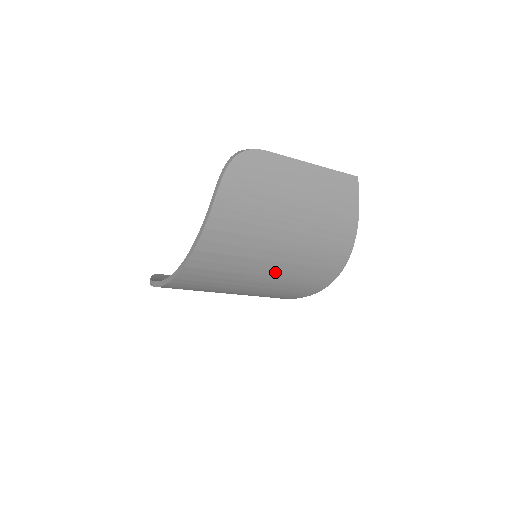
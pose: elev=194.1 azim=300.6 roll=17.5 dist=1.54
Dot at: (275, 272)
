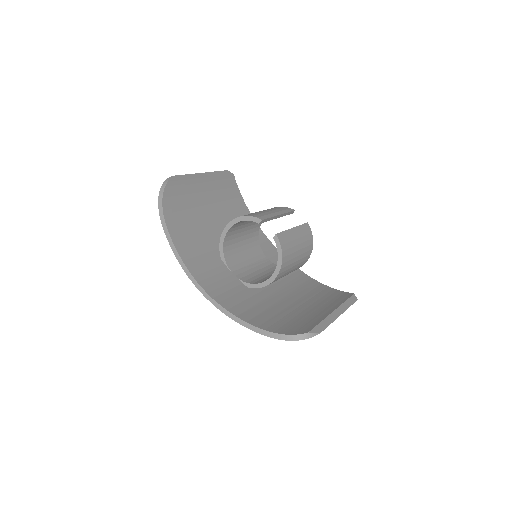
Dot at: occluded
